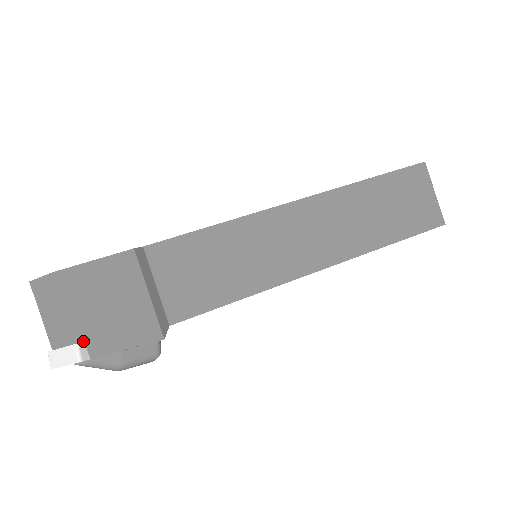
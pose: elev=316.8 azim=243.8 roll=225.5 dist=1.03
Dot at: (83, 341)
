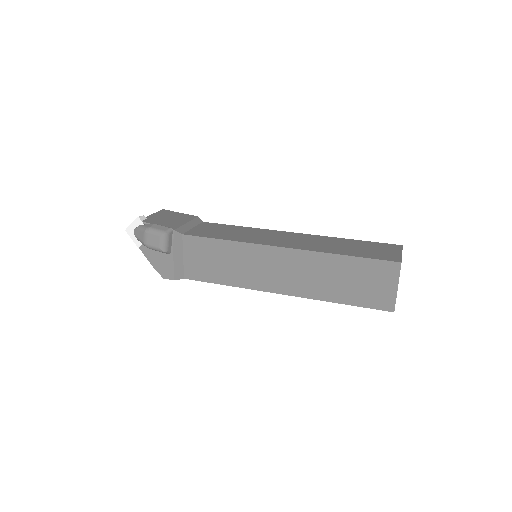
Dot at: (147, 219)
